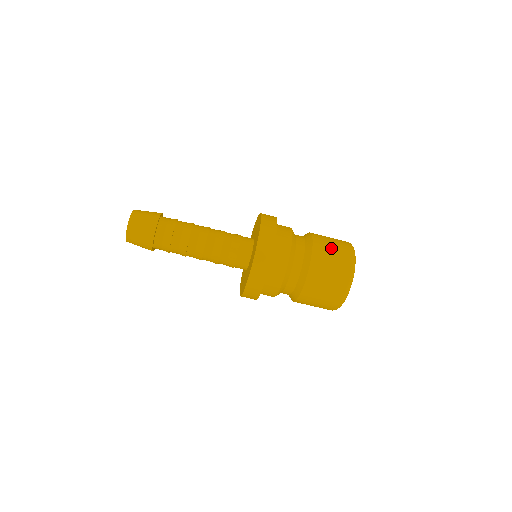
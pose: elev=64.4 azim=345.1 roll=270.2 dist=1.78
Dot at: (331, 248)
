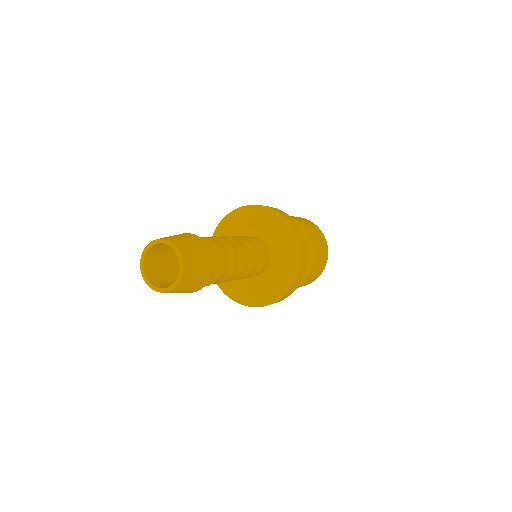
Dot at: (317, 236)
